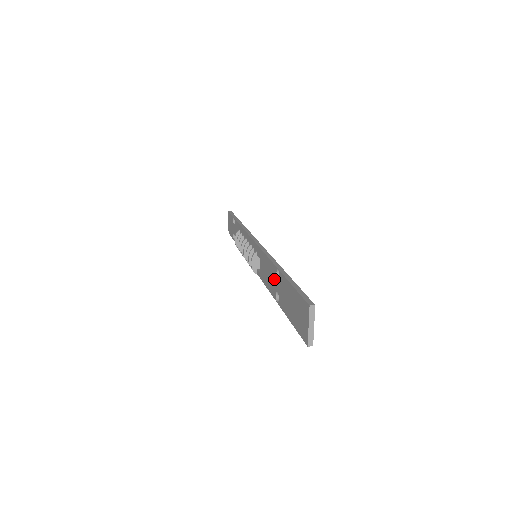
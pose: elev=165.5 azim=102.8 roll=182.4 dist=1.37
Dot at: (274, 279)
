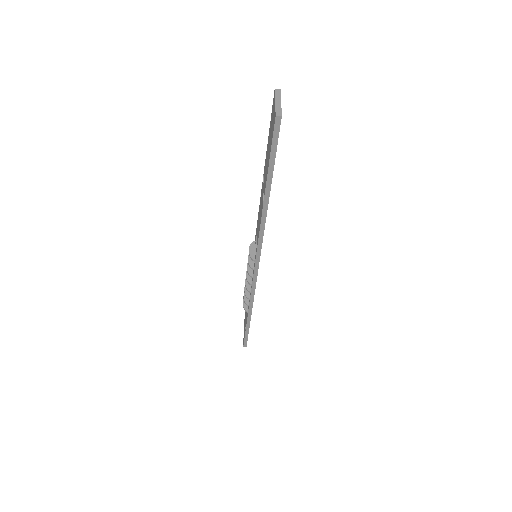
Dot at: (262, 195)
